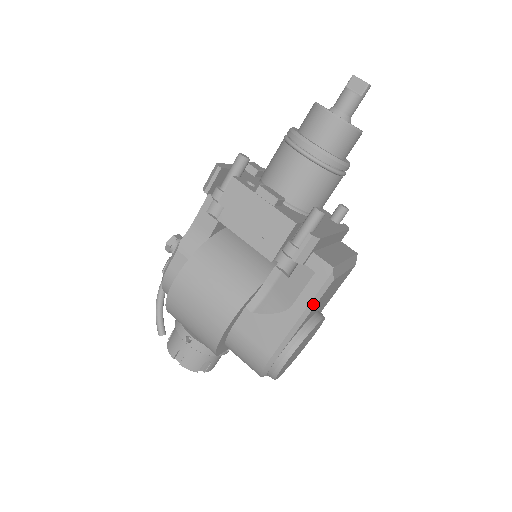
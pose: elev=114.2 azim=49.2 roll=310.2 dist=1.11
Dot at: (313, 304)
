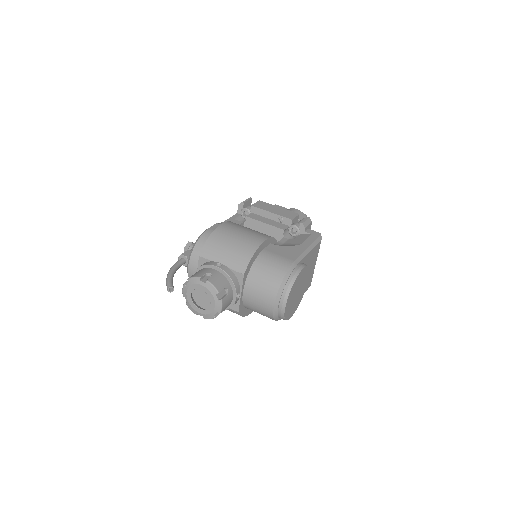
Dot at: (314, 245)
